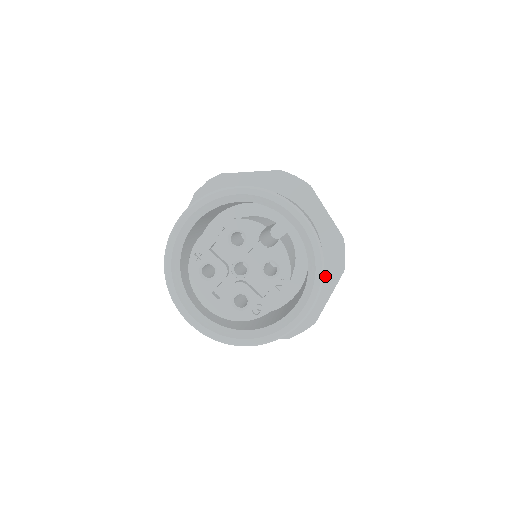
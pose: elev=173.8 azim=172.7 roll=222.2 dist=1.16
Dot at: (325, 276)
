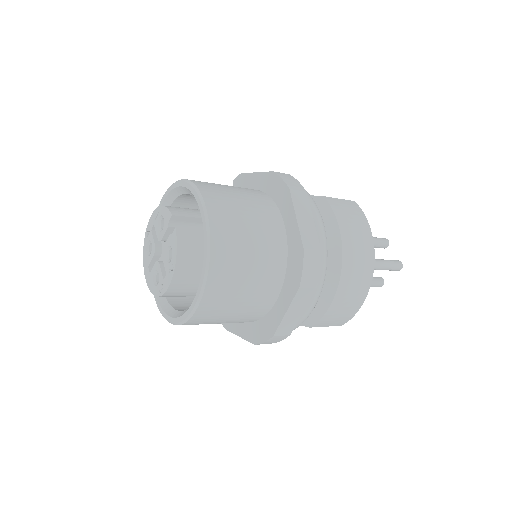
Dot at: (286, 288)
